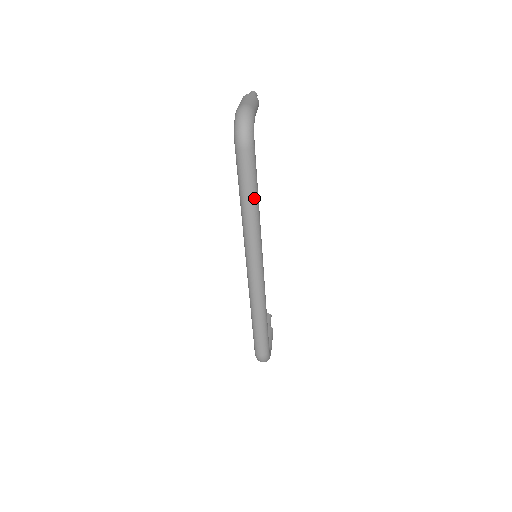
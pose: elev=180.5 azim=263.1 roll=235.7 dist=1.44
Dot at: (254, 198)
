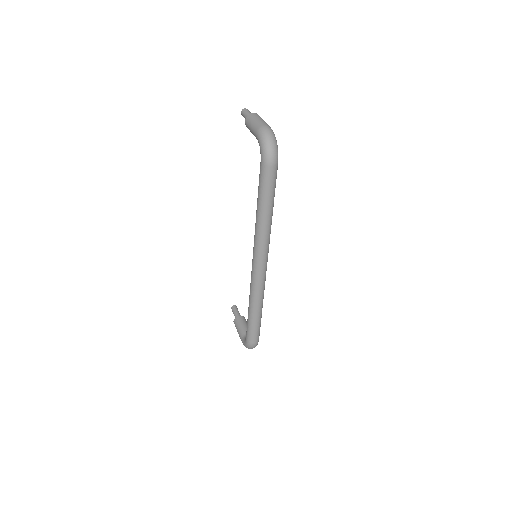
Dot at: (272, 207)
